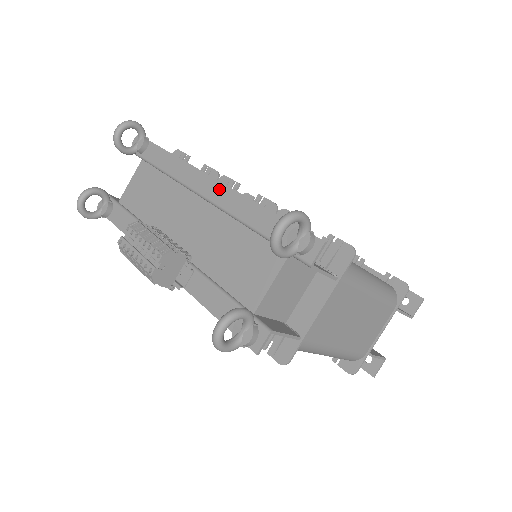
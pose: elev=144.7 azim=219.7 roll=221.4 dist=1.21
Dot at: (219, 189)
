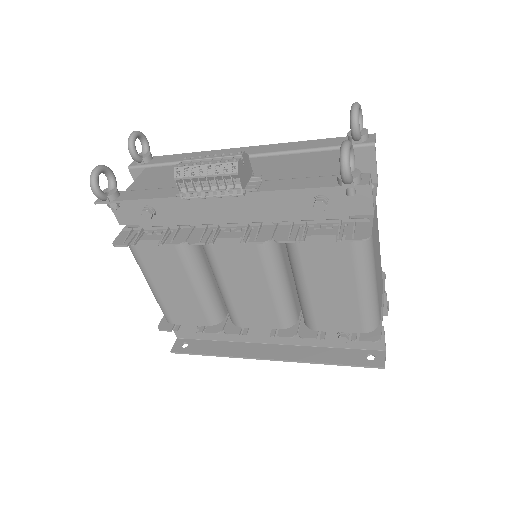
Dot at: (257, 148)
